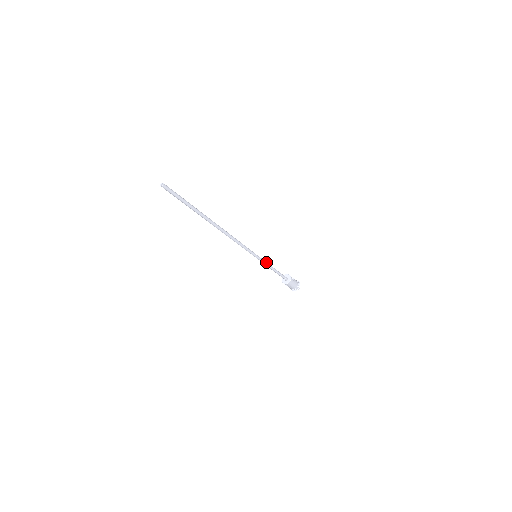
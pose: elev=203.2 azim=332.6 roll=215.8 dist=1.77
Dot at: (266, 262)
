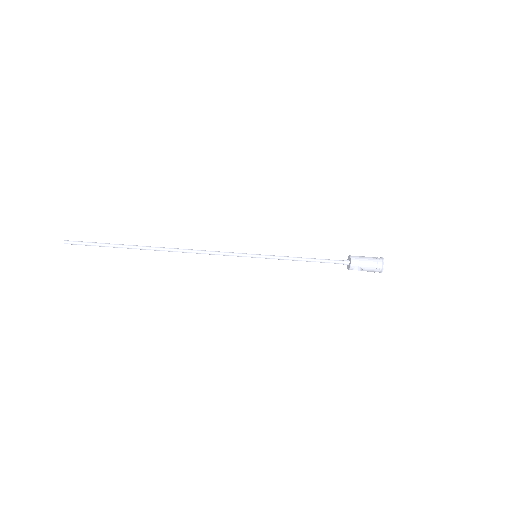
Dot at: (282, 256)
